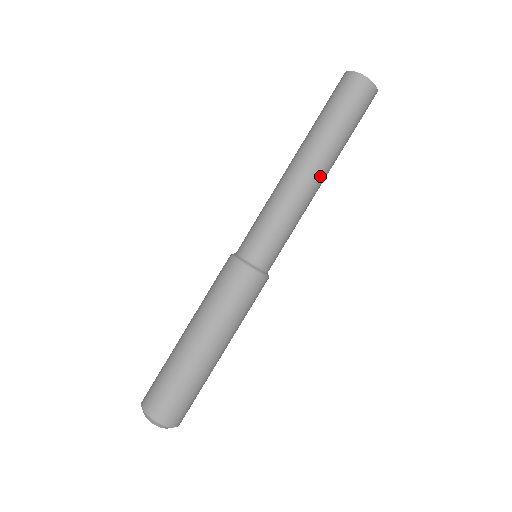
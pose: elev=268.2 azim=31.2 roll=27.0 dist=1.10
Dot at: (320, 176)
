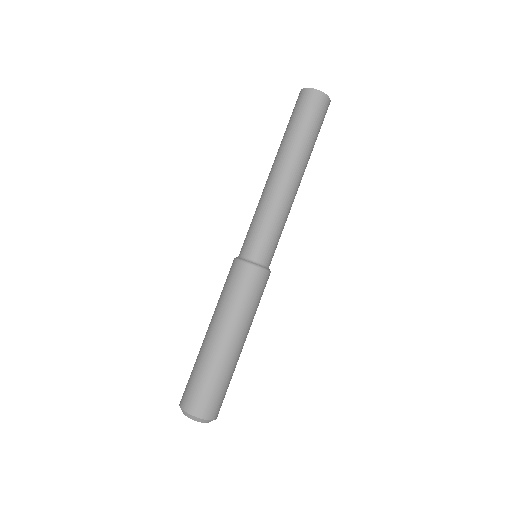
Dot at: (300, 181)
